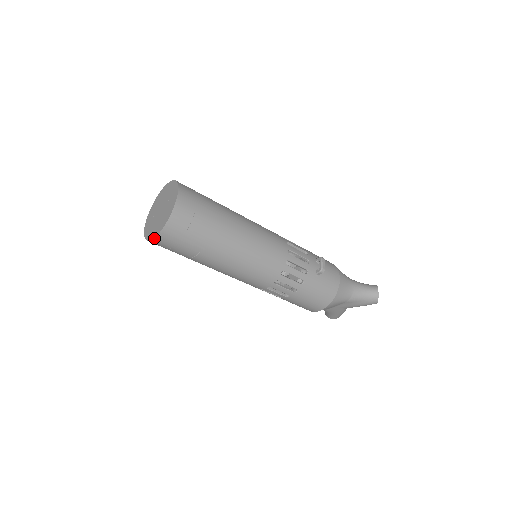
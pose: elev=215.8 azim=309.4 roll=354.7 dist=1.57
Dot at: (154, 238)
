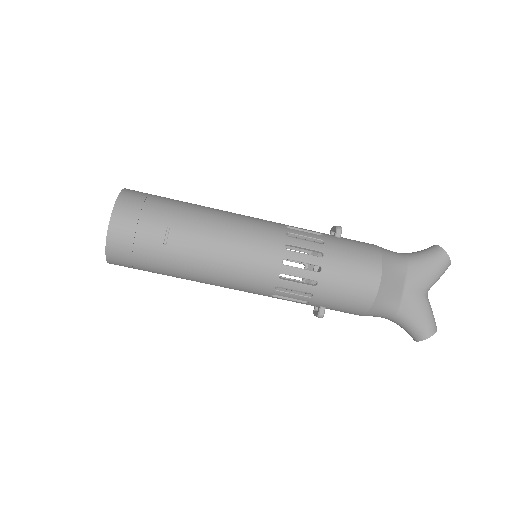
Dot at: (109, 226)
